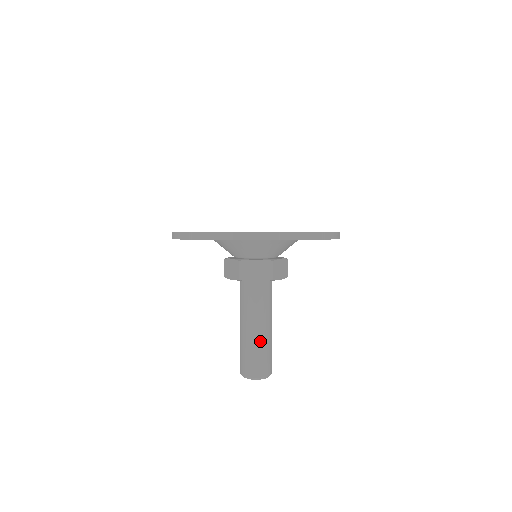
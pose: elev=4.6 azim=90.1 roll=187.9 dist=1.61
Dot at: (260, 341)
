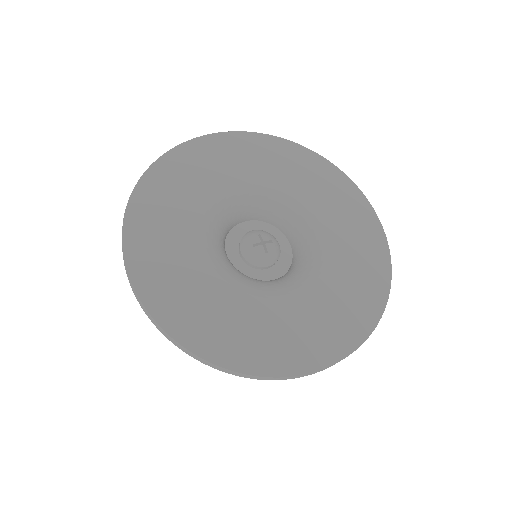
Dot at: occluded
